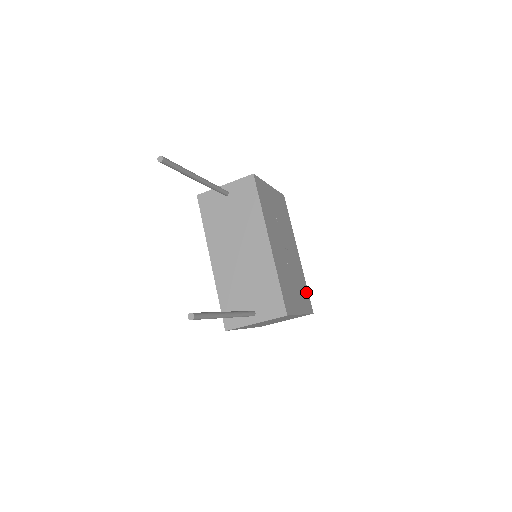
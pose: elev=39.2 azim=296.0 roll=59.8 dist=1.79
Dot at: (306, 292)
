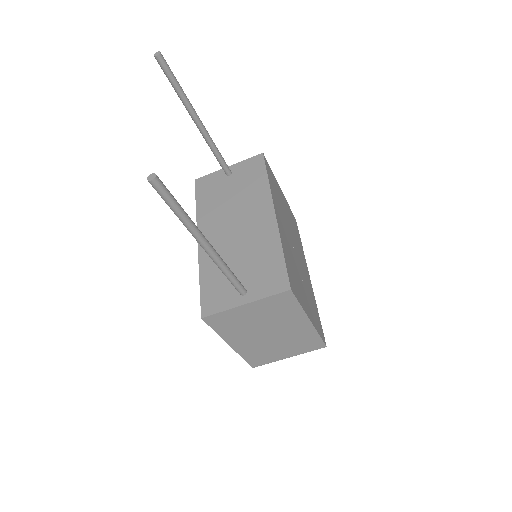
Dot at: (317, 316)
